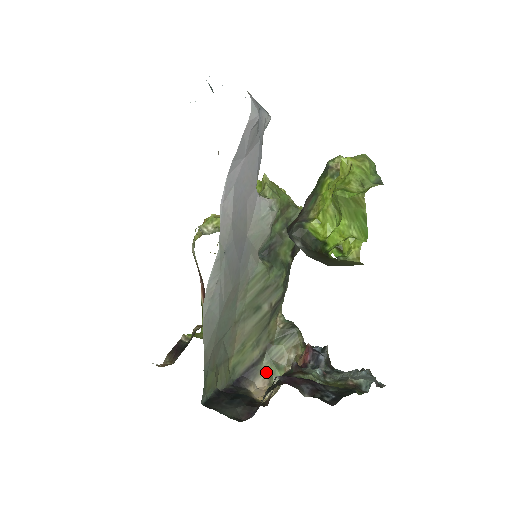
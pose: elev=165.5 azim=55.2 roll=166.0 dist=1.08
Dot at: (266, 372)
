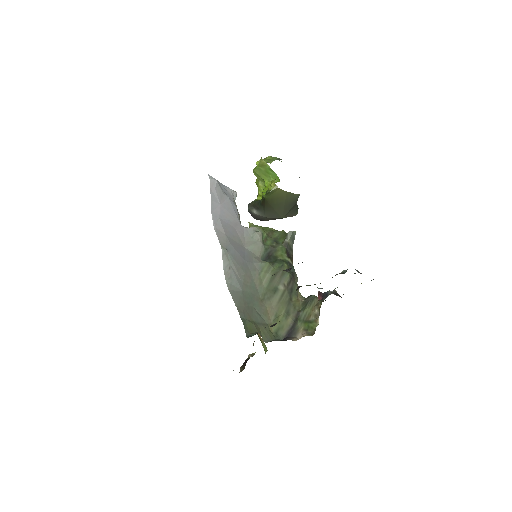
Dot at: (303, 329)
